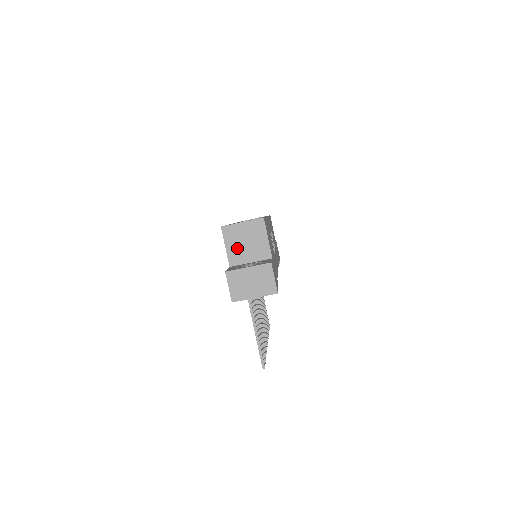
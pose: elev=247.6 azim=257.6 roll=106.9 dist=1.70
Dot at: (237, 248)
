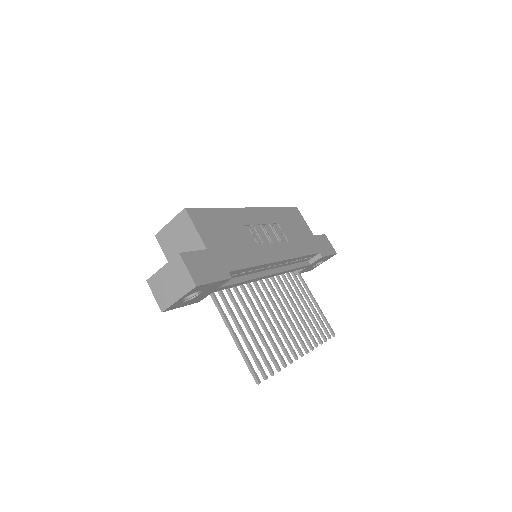
Dot at: (174, 252)
